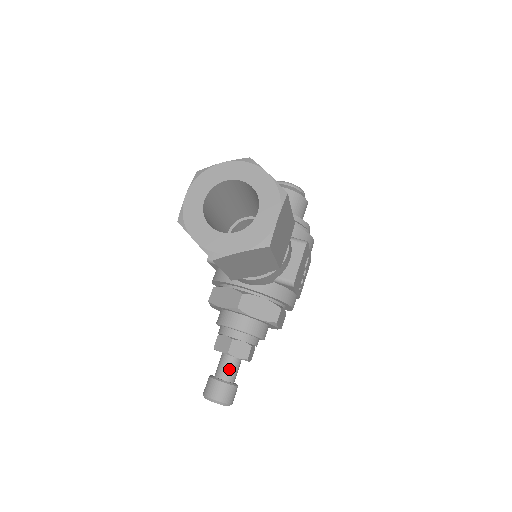
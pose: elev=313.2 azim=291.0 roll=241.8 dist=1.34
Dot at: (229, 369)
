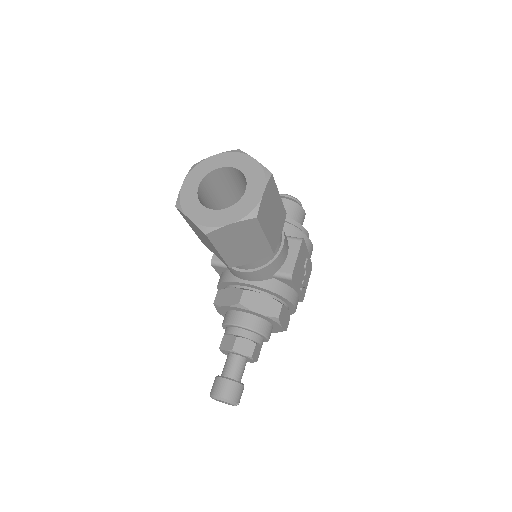
Dot at: (234, 367)
